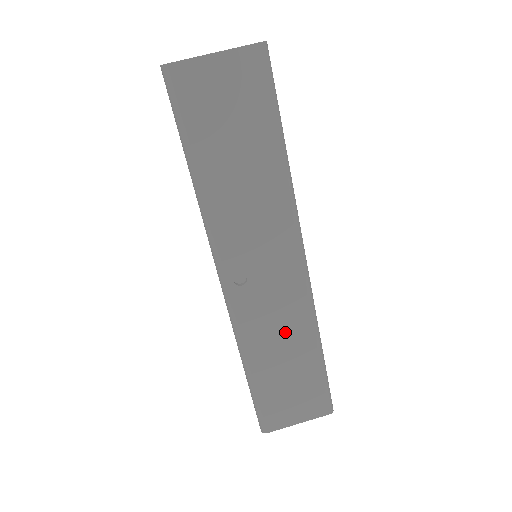
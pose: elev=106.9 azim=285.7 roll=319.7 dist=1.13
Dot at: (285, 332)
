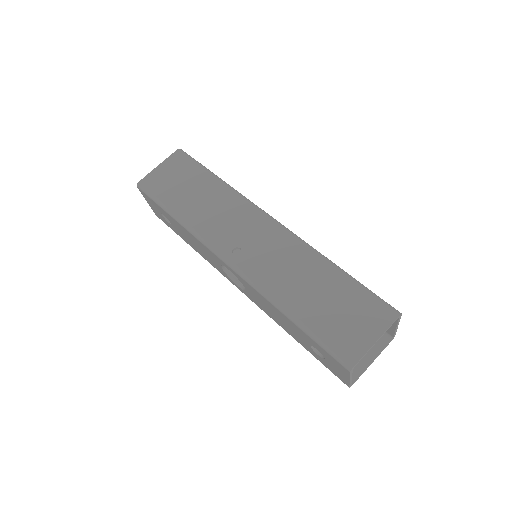
Dot at: (296, 269)
